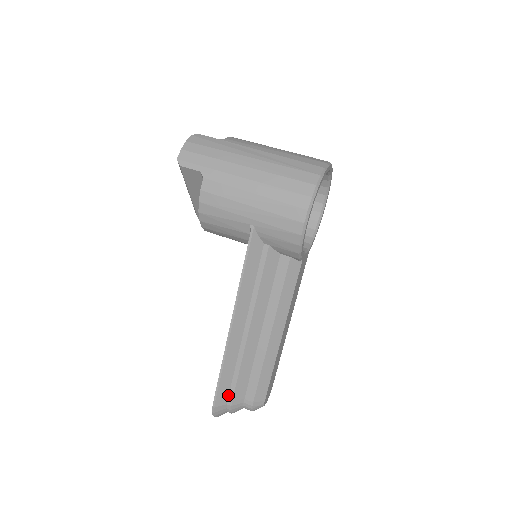
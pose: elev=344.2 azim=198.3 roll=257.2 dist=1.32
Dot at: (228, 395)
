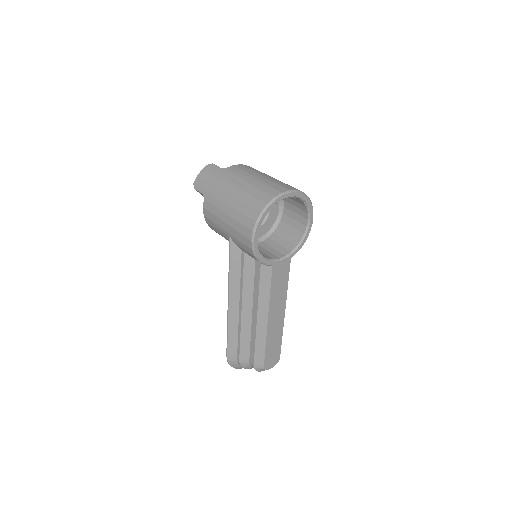
Dot at: (237, 355)
